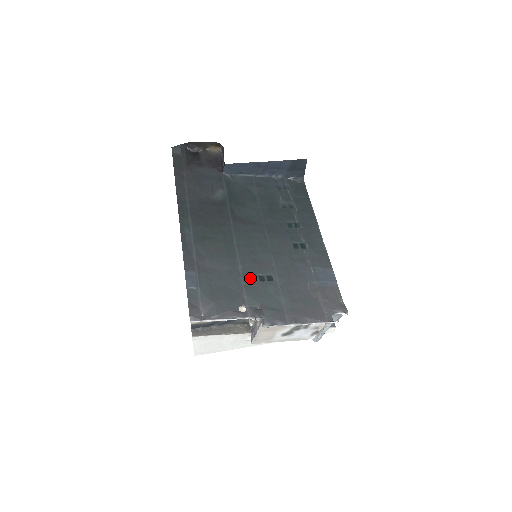
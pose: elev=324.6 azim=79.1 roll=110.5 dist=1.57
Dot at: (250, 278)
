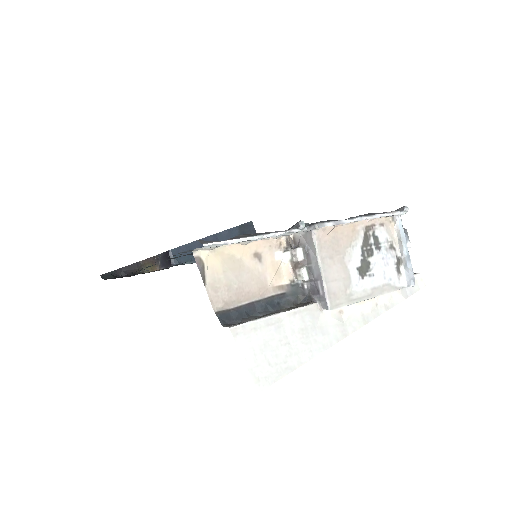
Dot at: occluded
